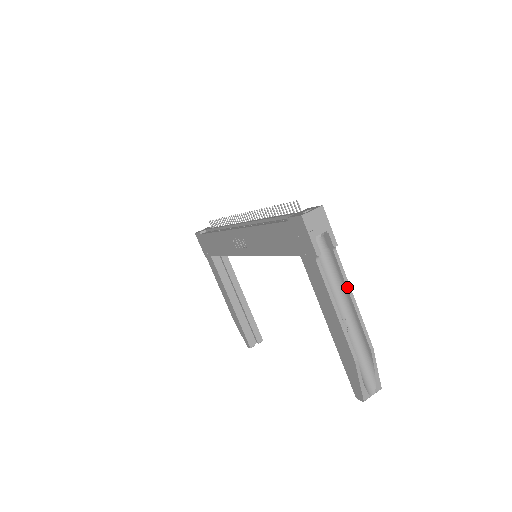
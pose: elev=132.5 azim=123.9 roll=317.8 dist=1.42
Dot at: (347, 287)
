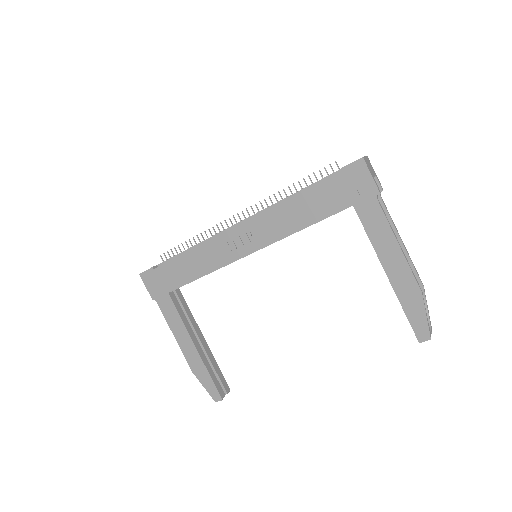
Dot at: (396, 228)
